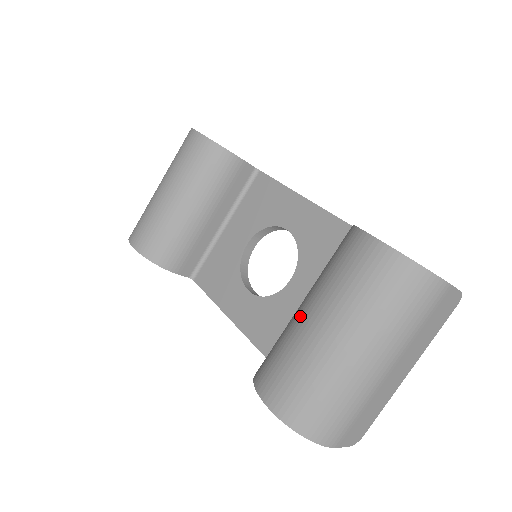
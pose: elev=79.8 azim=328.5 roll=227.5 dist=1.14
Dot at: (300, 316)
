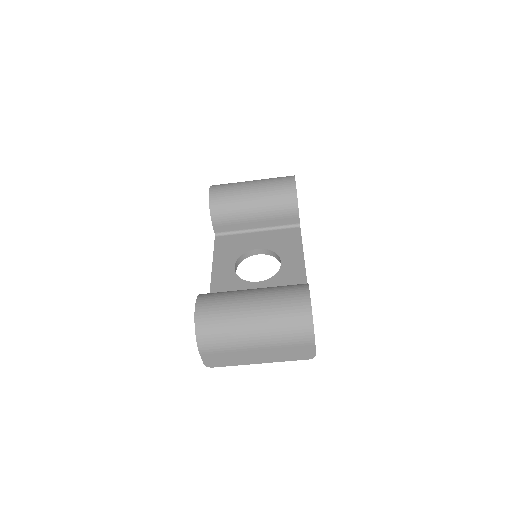
Dot at: (248, 291)
